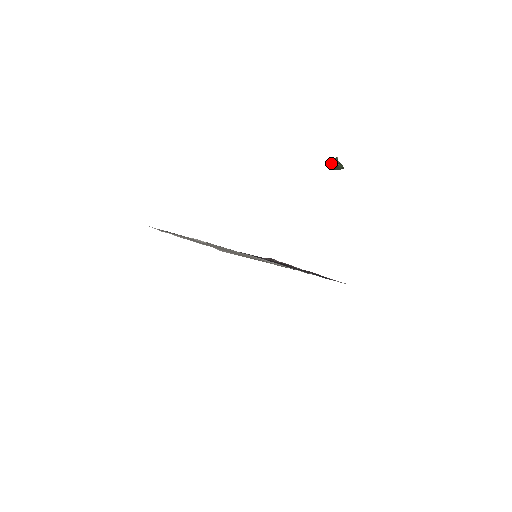
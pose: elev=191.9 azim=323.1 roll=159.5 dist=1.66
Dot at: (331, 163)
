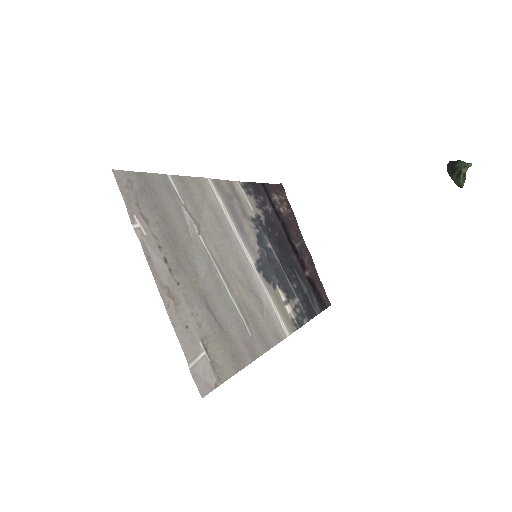
Dot at: (457, 165)
